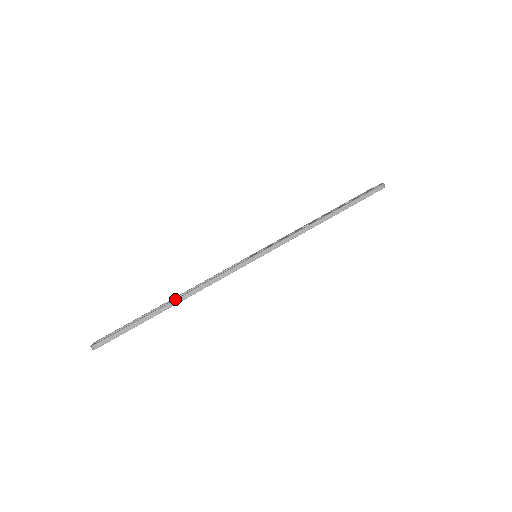
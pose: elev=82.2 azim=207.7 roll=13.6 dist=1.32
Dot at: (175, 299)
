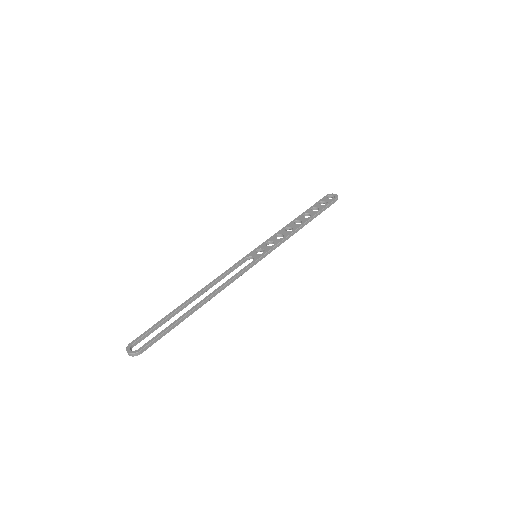
Dot at: (203, 301)
